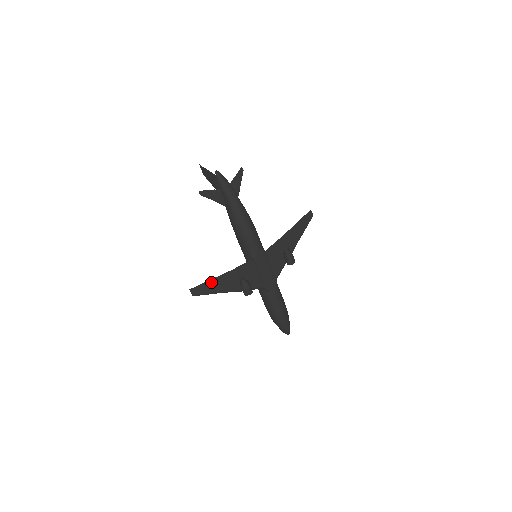
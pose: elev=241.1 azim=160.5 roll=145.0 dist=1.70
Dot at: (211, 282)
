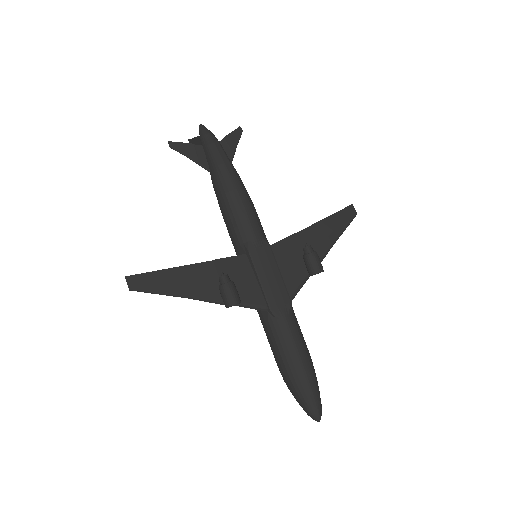
Dot at: (167, 273)
